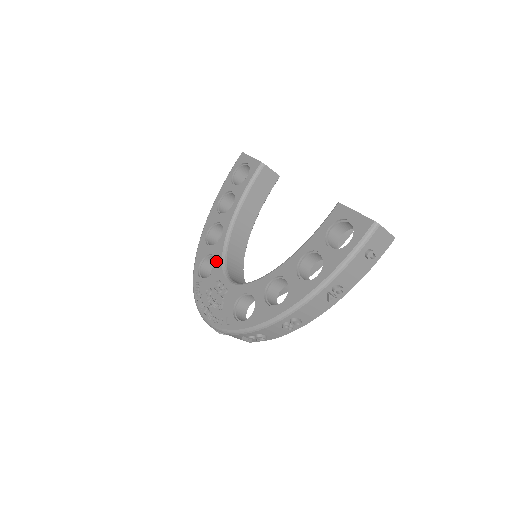
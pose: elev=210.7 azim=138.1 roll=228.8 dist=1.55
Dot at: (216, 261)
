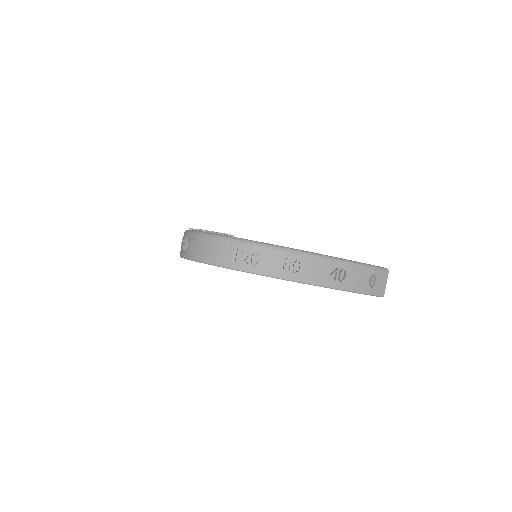
Dot at: occluded
